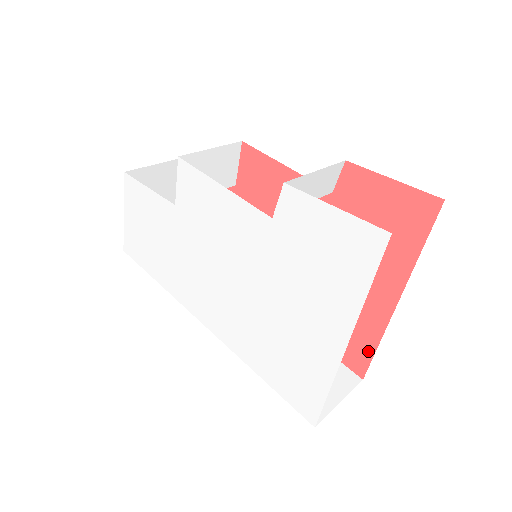
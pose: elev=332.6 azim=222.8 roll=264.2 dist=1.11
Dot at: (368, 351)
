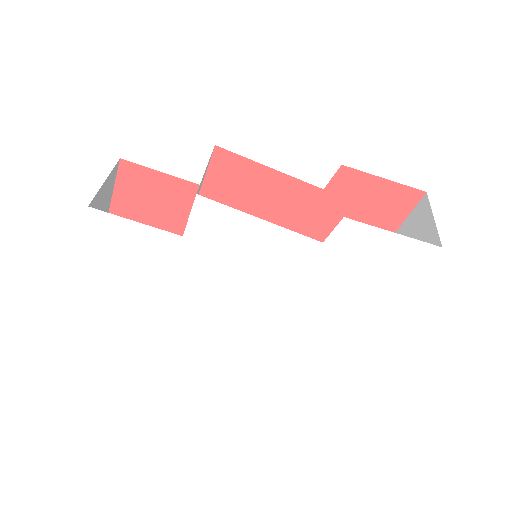
Dot at: occluded
